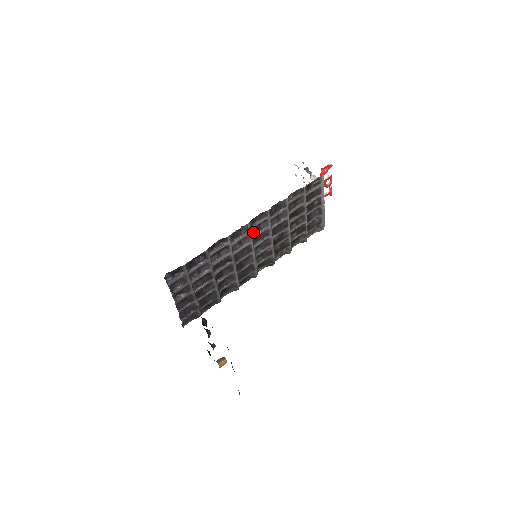
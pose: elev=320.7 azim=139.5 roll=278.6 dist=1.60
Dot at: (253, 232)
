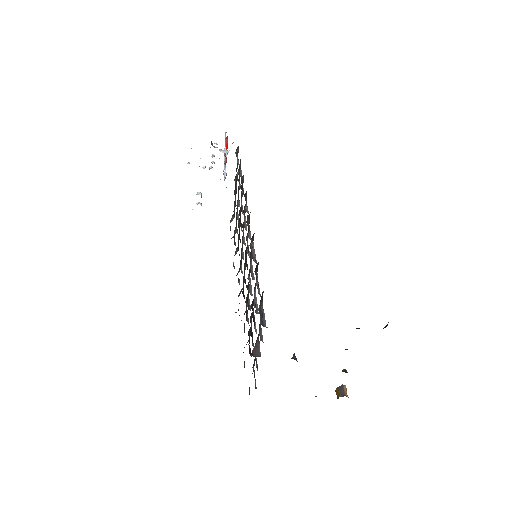
Dot at: (245, 225)
